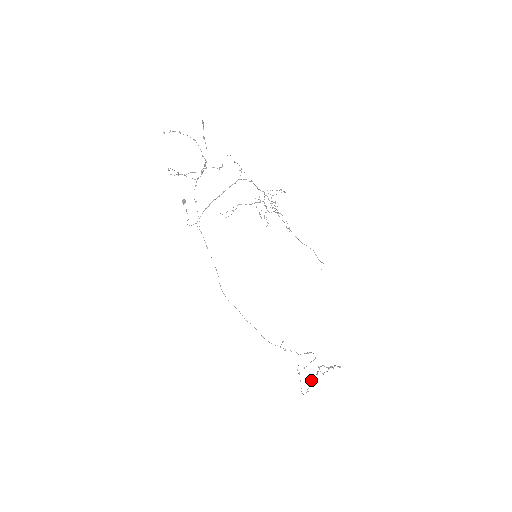
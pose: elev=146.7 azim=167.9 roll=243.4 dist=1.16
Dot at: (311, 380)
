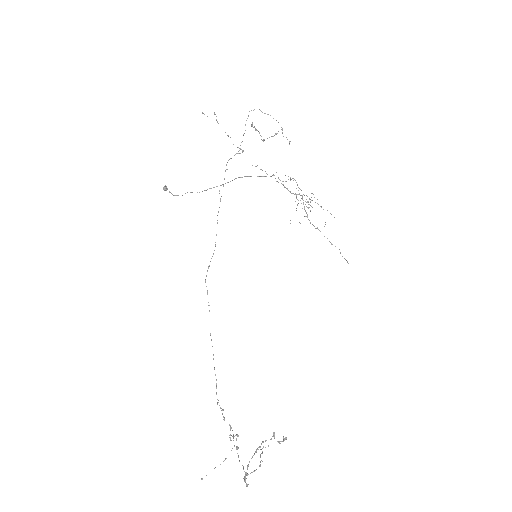
Dot at: occluded
